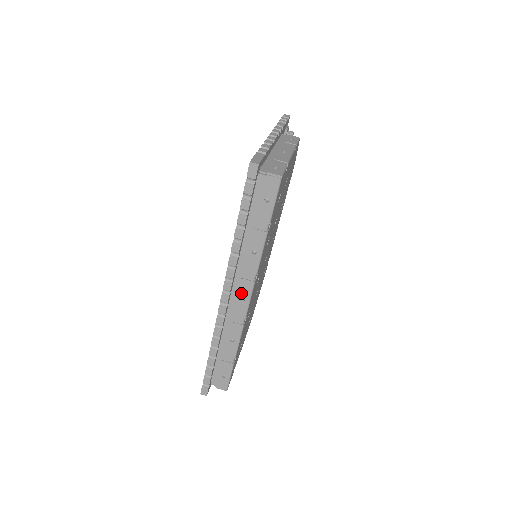
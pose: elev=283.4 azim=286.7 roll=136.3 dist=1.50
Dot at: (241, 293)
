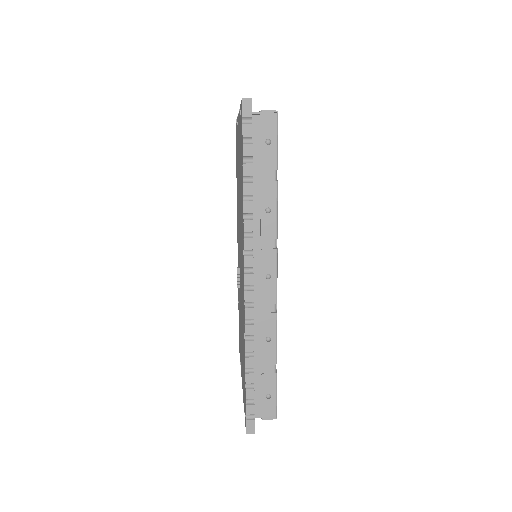
Dot at: (265, 269)
